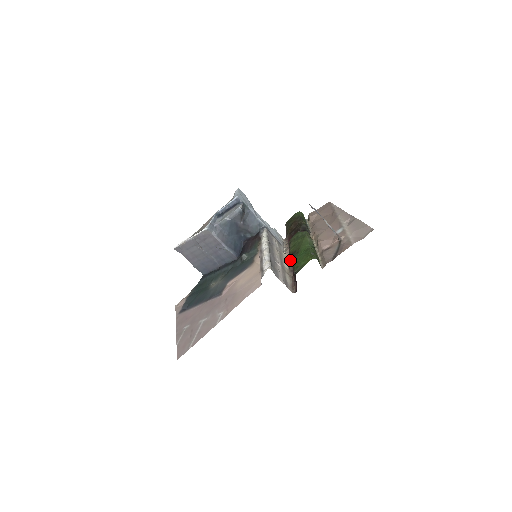
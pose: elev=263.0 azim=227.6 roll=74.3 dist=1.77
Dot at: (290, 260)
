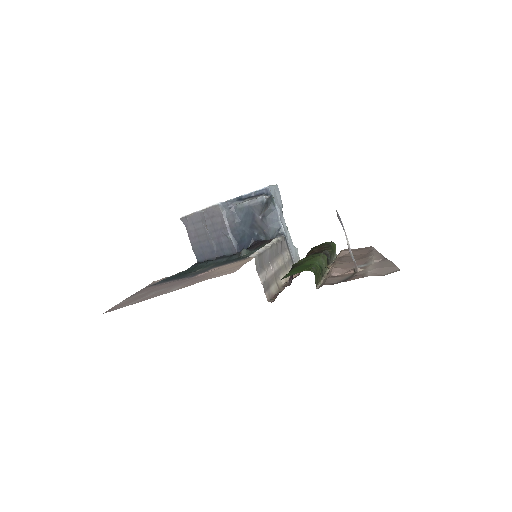
Dot at: occluded
